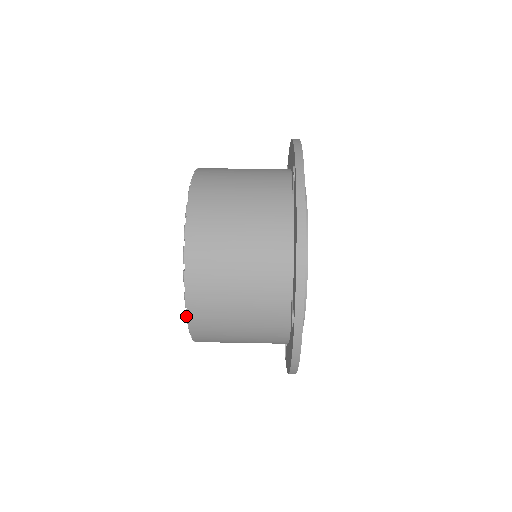
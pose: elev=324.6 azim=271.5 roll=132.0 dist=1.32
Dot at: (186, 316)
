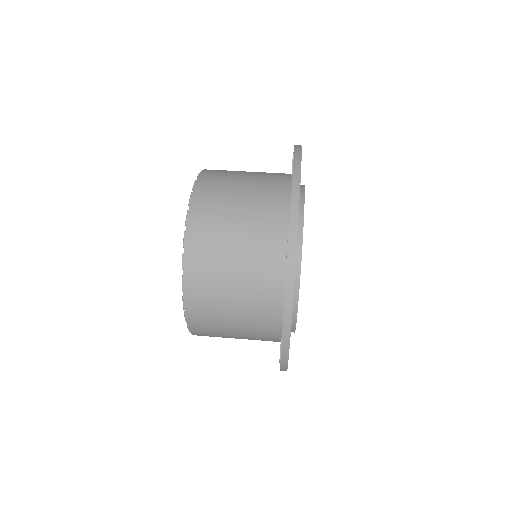
Dot at: (182, 258)
